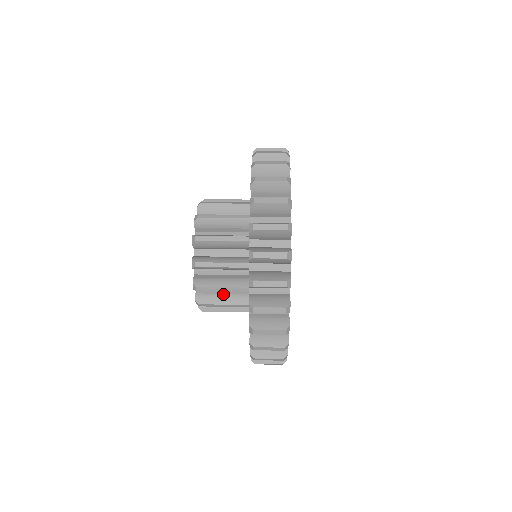
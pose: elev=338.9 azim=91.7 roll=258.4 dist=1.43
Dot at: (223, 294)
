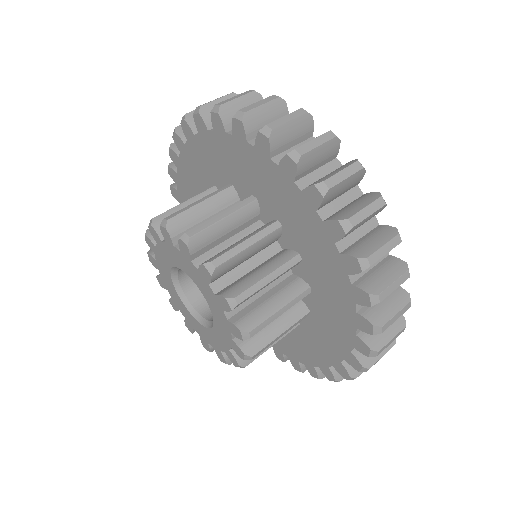
Dot at: occluded
